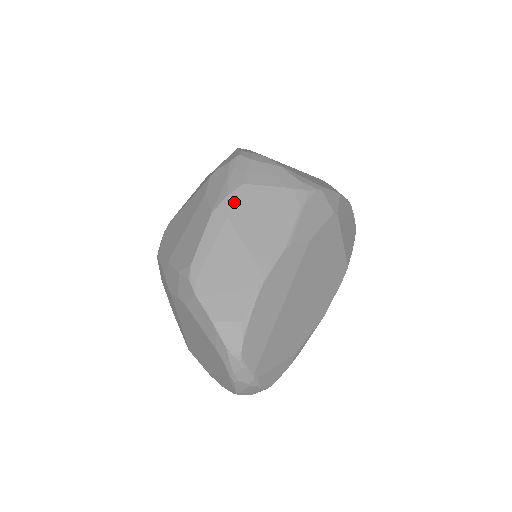
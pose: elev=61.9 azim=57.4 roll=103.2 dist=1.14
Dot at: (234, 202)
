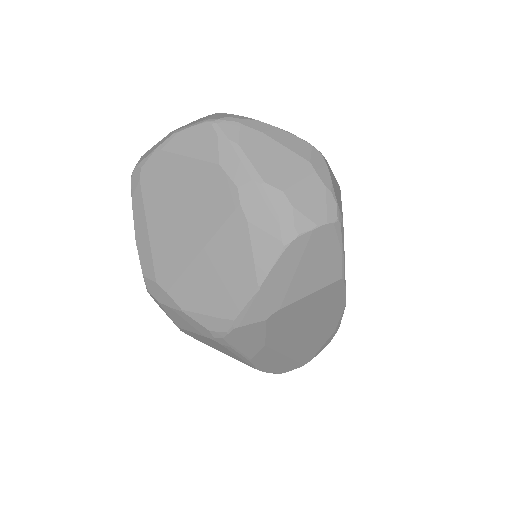
Dot at: (189, 335)
